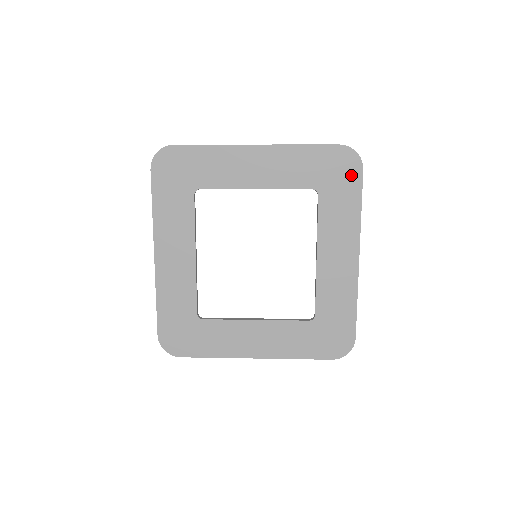
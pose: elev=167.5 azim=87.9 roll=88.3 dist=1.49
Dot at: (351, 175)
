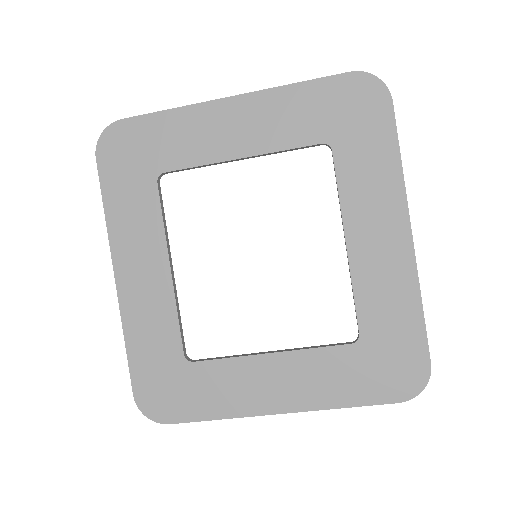
Dot at: (375, 112)
